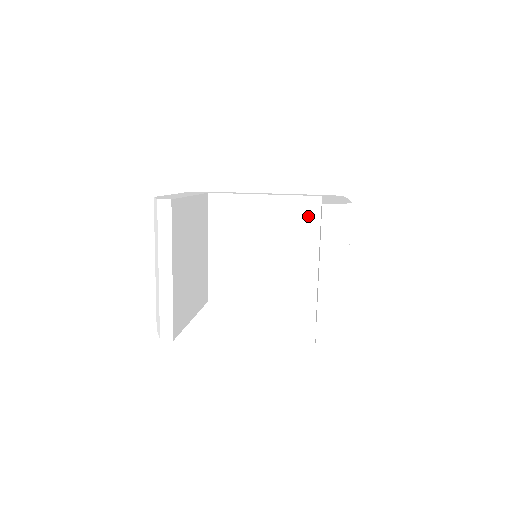
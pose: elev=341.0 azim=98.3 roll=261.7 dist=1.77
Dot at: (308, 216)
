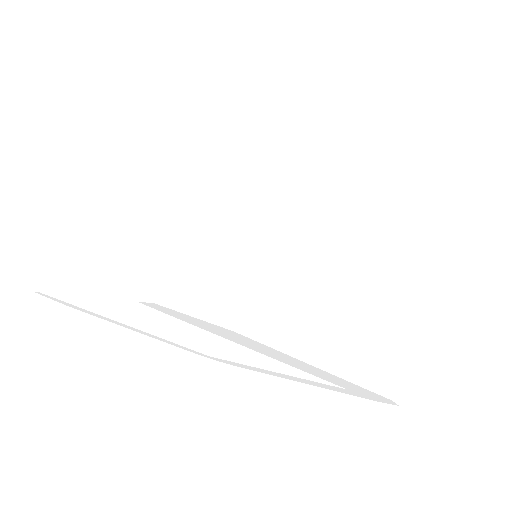
Dot at: occluded
